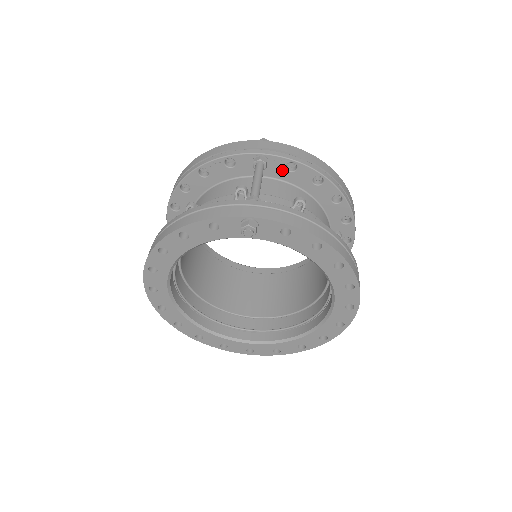
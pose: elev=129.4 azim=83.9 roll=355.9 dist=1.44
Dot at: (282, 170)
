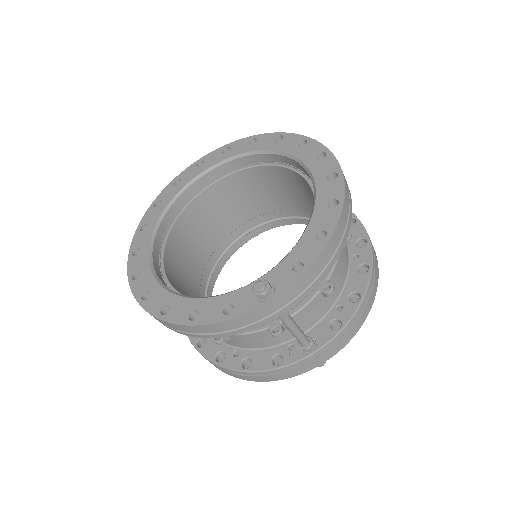
Dot at: occluded
